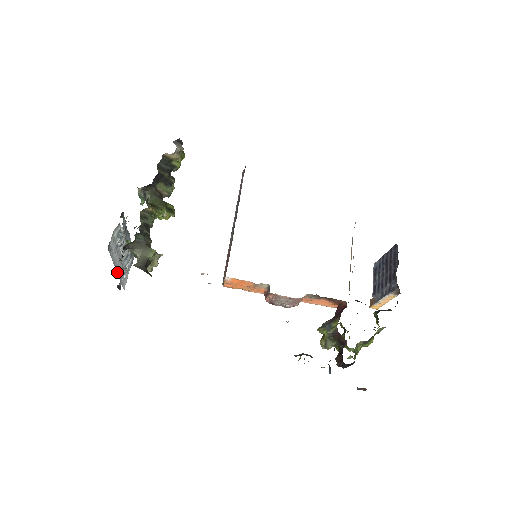
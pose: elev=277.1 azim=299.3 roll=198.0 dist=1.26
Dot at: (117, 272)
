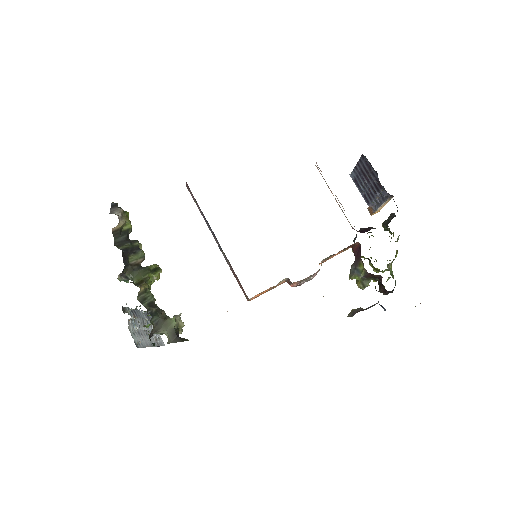
Dot at: (153, 346)
